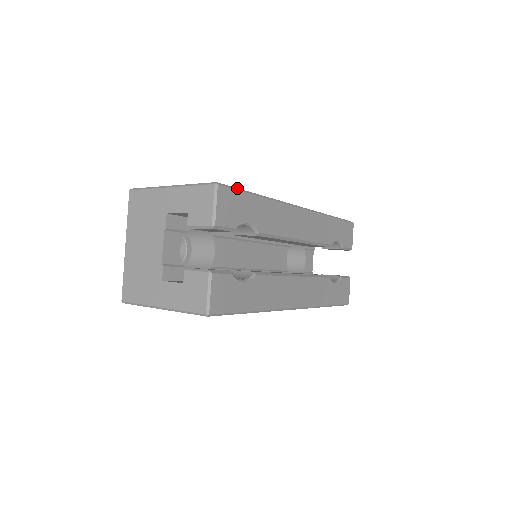
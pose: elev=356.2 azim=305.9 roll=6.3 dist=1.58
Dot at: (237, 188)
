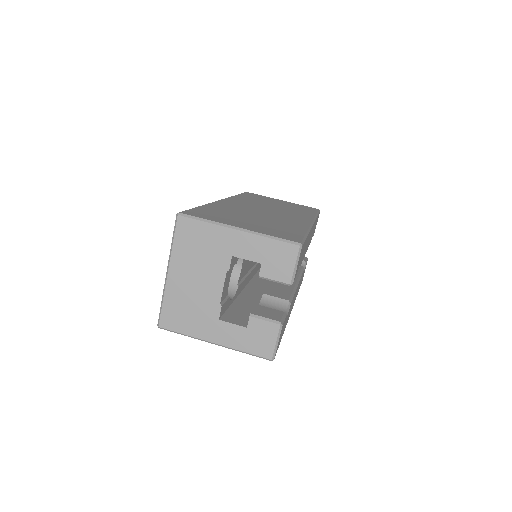
Dot at: (304, 238)
